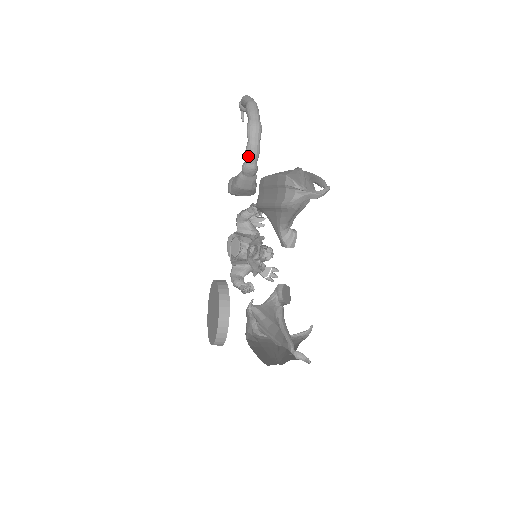
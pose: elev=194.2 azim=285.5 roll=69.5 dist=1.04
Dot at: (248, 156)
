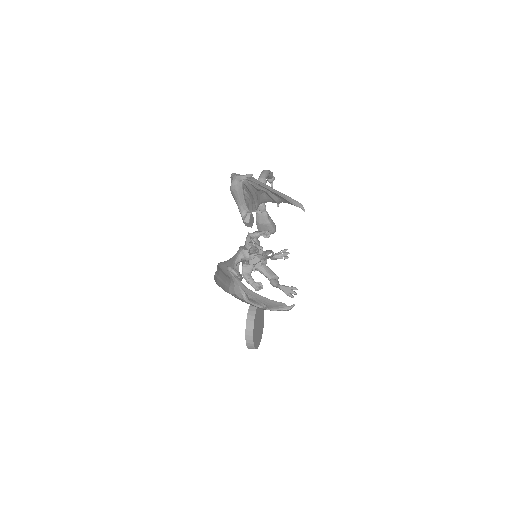
Dot at: occluded
